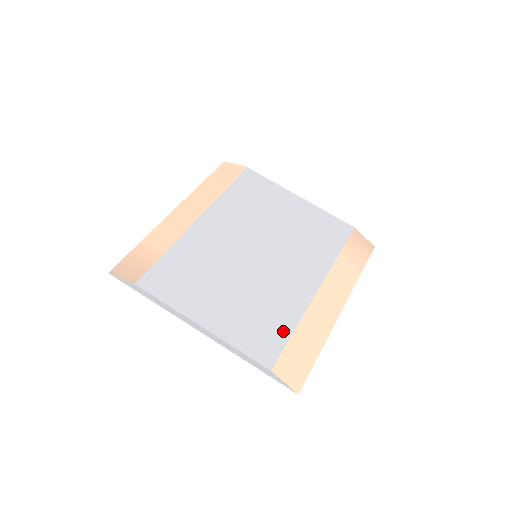
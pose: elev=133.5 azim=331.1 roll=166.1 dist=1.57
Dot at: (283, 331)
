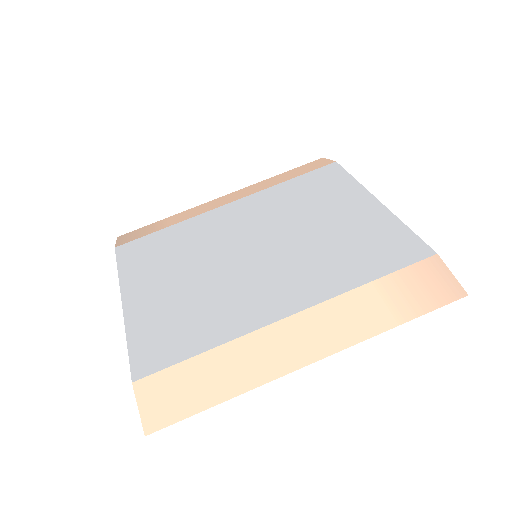
Dot at: (192, 346)
